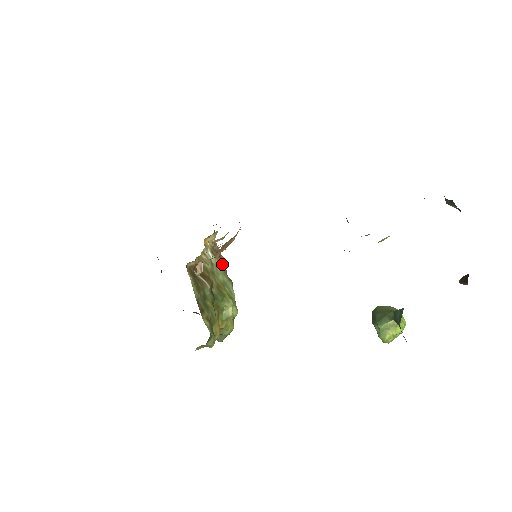
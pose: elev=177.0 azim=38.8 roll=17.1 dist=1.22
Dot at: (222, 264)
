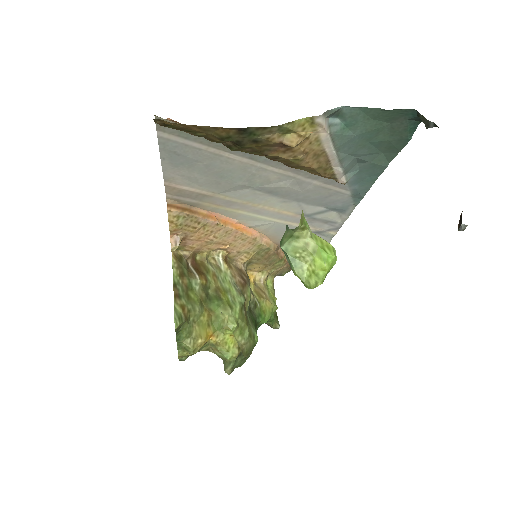
Dot at: (238, 279)
